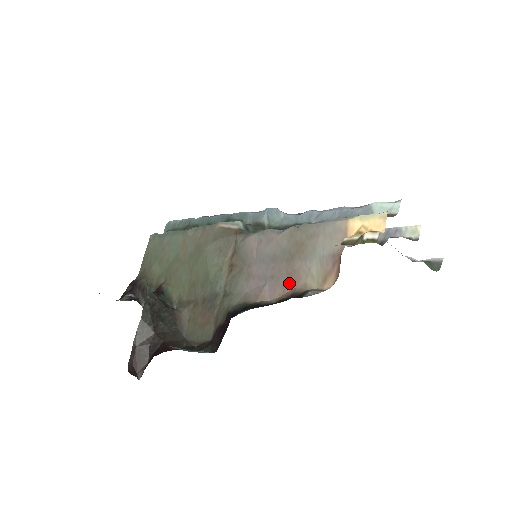
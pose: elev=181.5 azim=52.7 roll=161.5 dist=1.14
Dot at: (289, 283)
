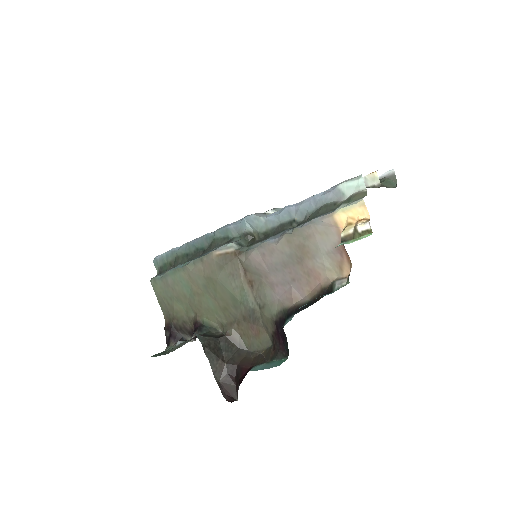
Dot at: (312, 280)
